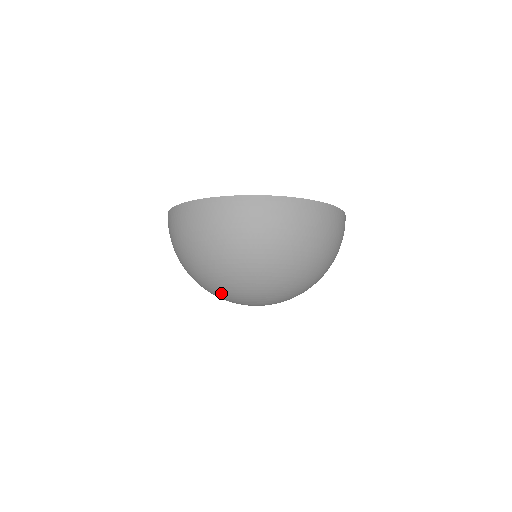
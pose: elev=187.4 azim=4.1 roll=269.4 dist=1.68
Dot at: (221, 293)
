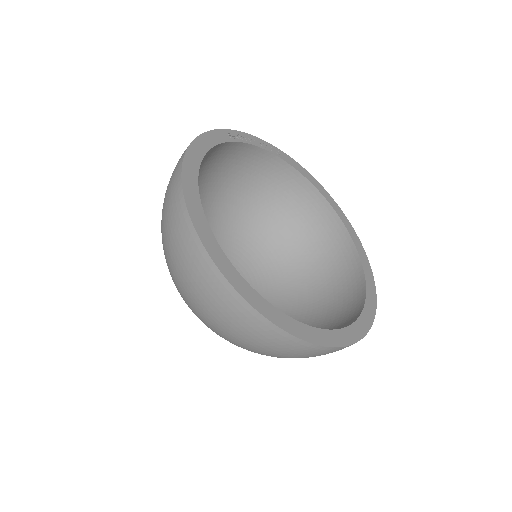
Dot at: occluded
